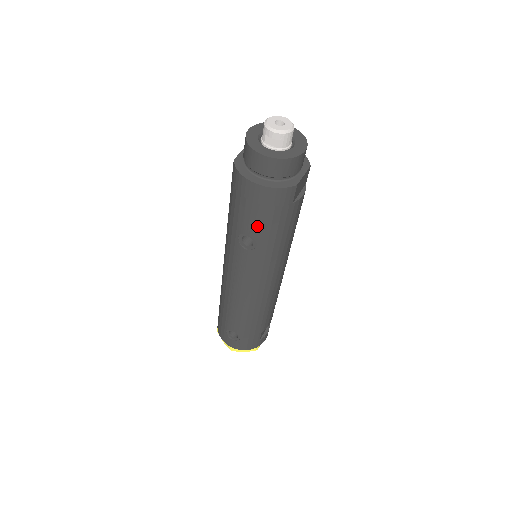
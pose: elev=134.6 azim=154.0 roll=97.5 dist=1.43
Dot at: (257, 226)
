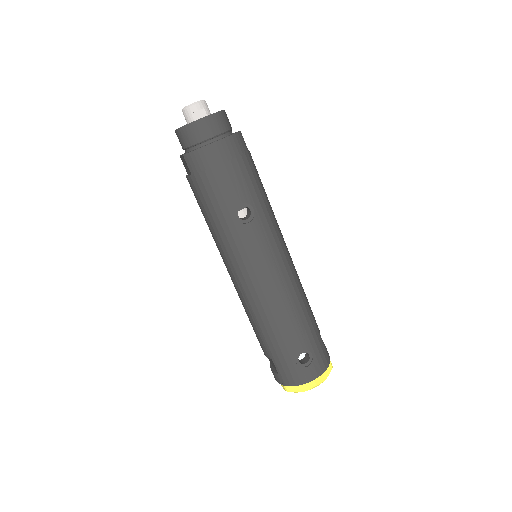
Dot at: (241, 186)
